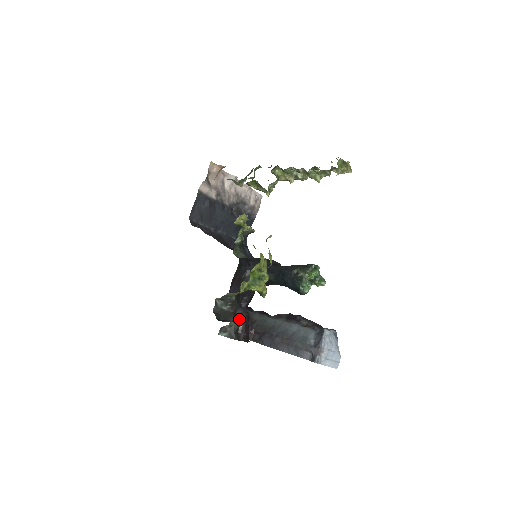
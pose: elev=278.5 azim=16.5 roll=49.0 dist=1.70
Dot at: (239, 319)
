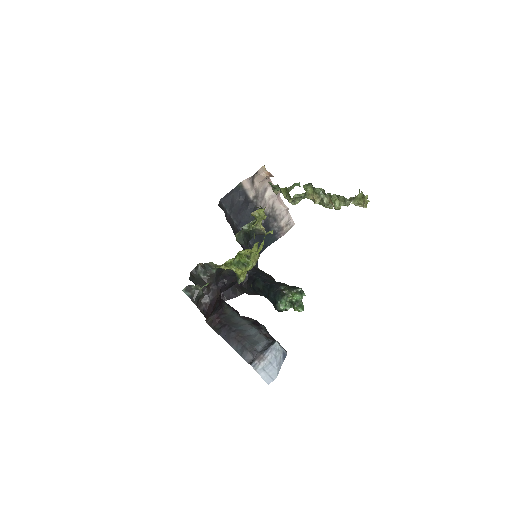
Dot at: (209, 293)
